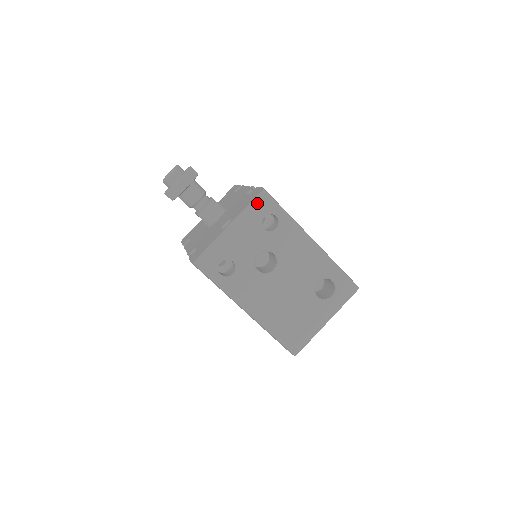
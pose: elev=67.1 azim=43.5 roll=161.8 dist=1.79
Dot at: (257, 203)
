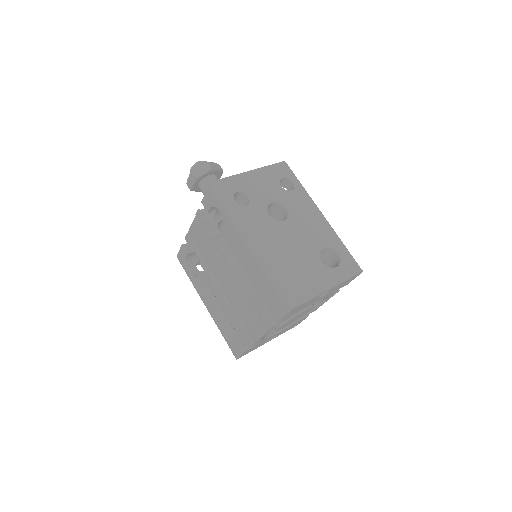
Dot at: (278, 167)
